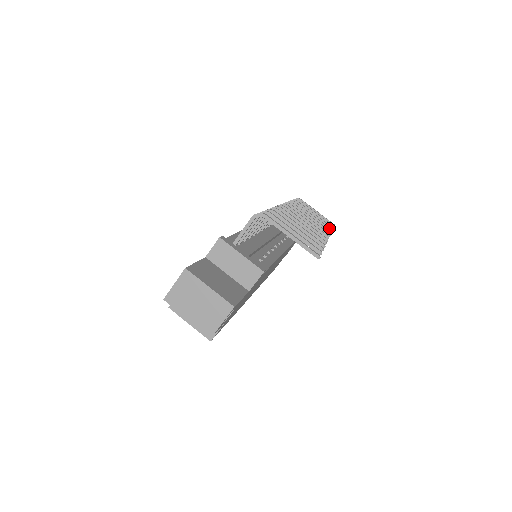
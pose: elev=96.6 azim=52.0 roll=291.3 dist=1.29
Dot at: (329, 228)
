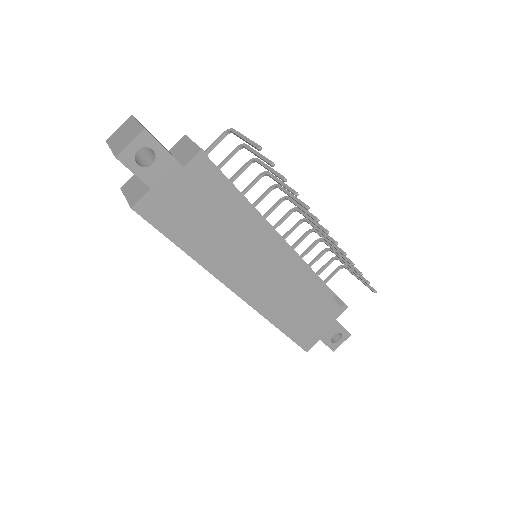
Dot at: (351, 261)
